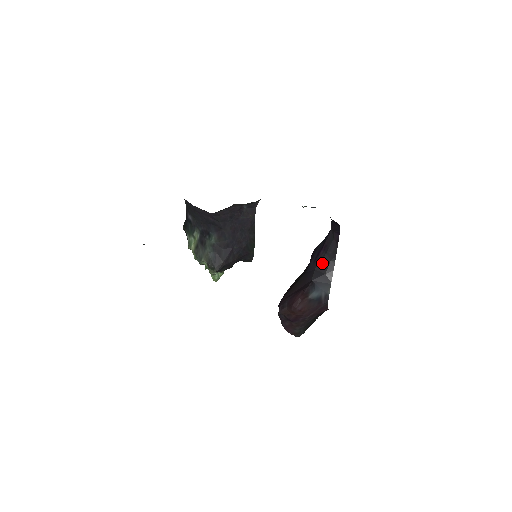
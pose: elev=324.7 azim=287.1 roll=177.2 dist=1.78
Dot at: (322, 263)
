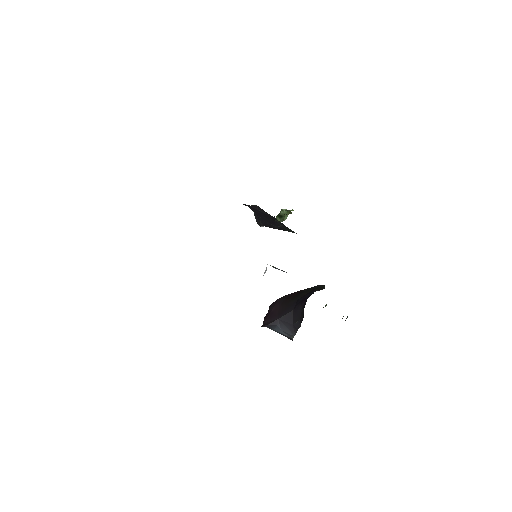
Dot at: (297, 313)
